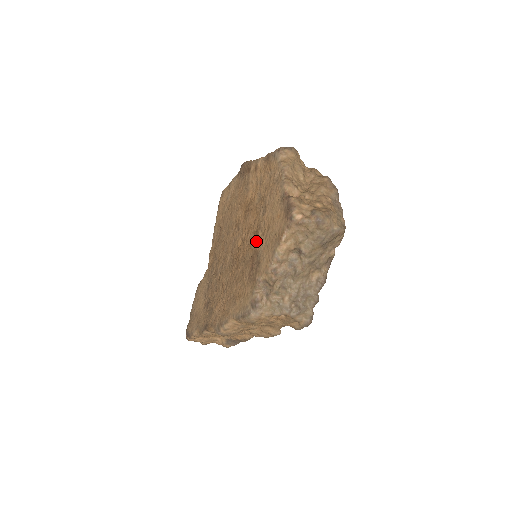
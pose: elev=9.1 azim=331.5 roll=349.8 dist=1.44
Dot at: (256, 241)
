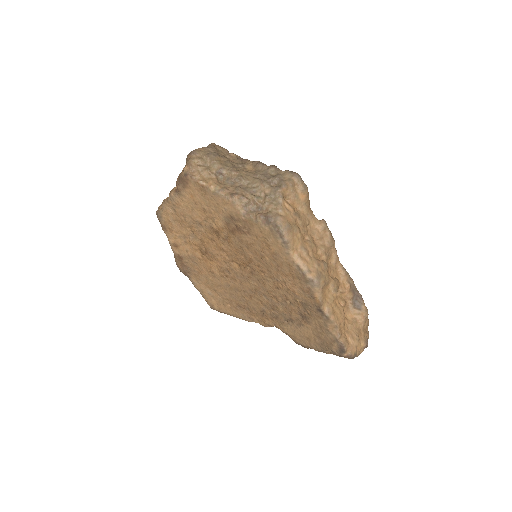
Dot at: (220, 230)
